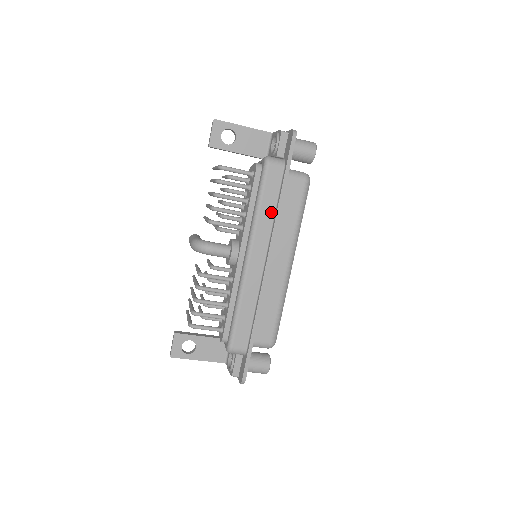
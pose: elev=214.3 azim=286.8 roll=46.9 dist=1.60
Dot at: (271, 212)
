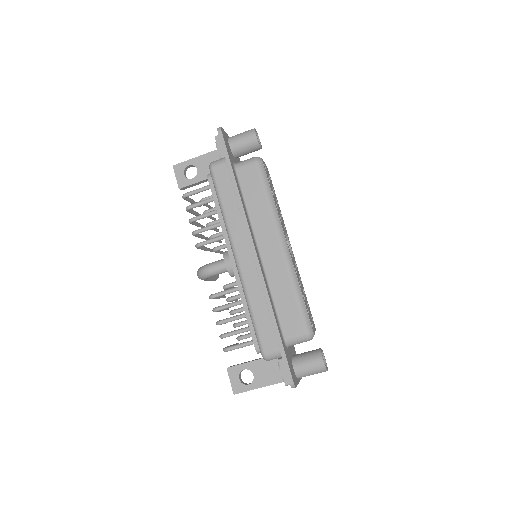
Dot at: (235, 206)
